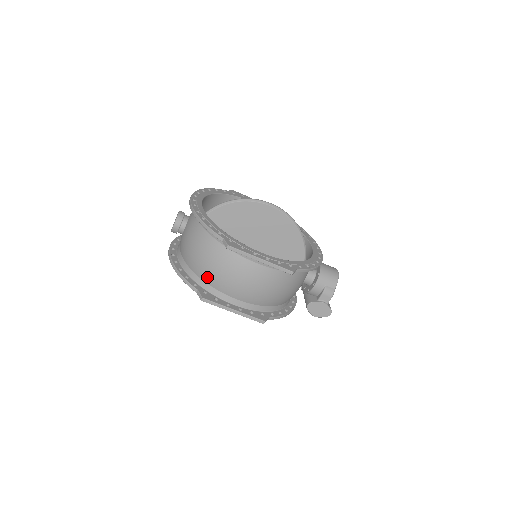
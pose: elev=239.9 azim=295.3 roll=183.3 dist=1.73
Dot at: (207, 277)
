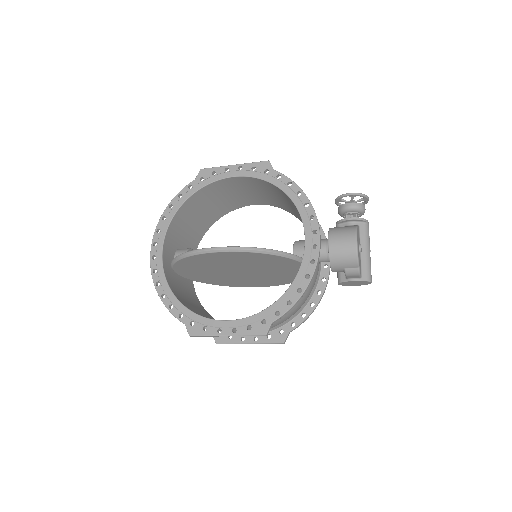
Dot at: occluded
